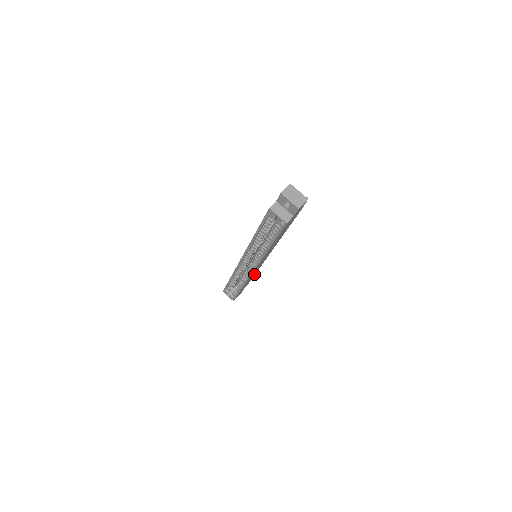
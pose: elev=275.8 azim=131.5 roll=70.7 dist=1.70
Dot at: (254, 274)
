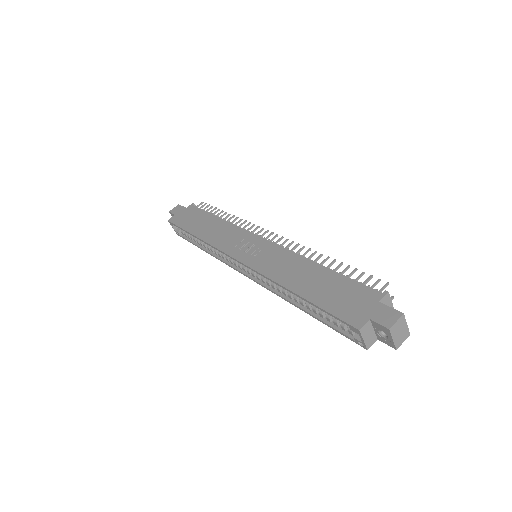
Dot at: occluded
